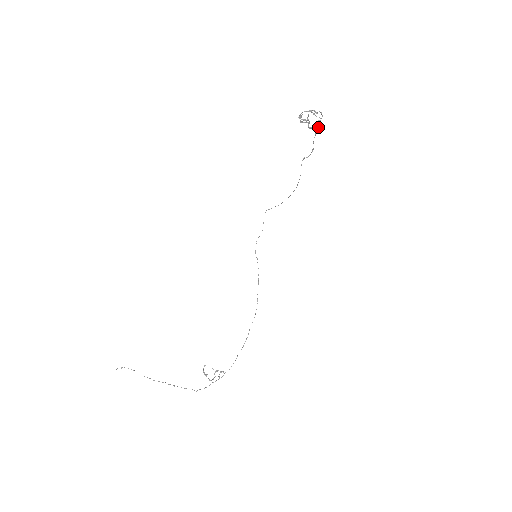
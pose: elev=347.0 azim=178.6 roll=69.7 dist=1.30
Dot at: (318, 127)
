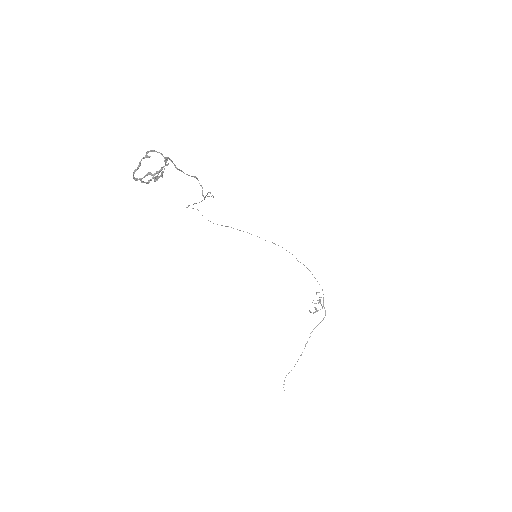
Dot at: occluded
